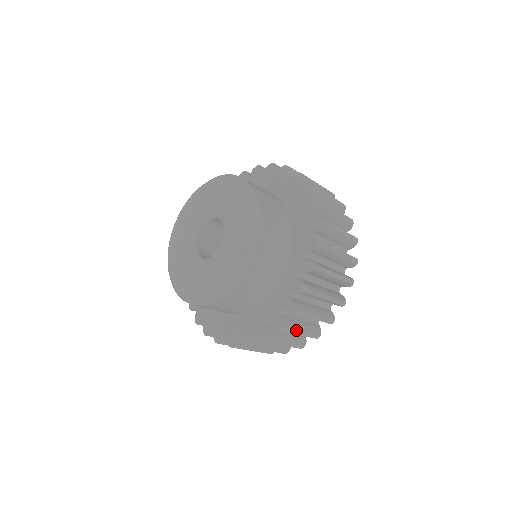
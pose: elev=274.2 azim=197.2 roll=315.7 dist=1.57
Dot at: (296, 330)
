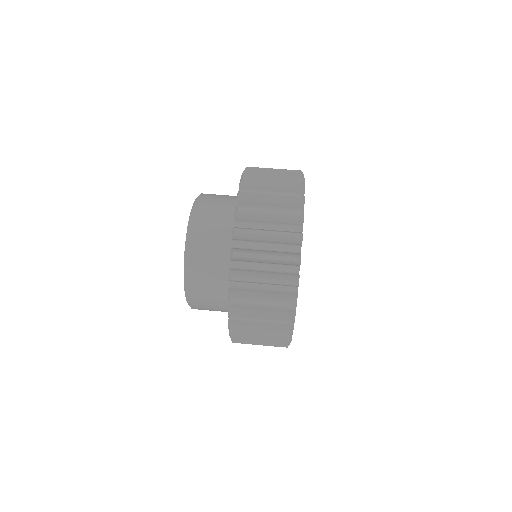
Dot at: (252, 344)
